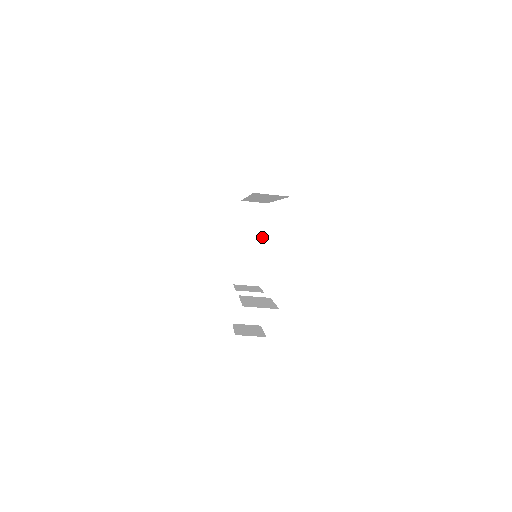
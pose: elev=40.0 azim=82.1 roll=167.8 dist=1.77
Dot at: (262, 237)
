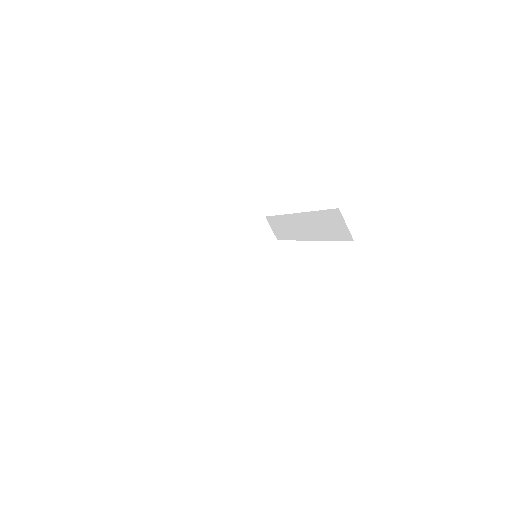
Dot at: (248, 256)
